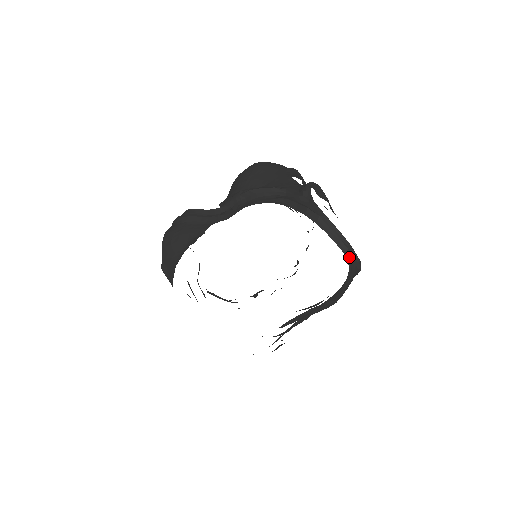
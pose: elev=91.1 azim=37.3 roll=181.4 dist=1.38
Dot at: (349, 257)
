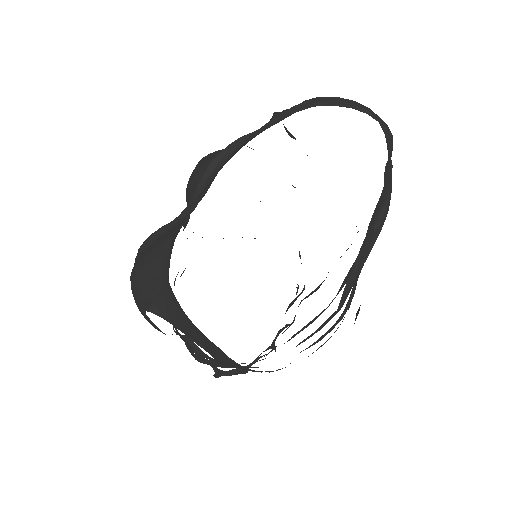
Dot at: (376, 117)
